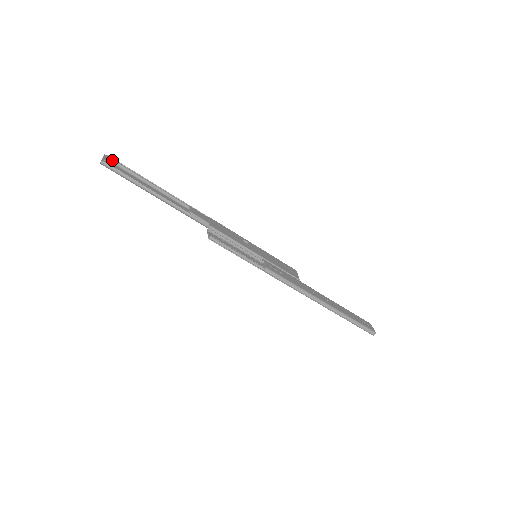
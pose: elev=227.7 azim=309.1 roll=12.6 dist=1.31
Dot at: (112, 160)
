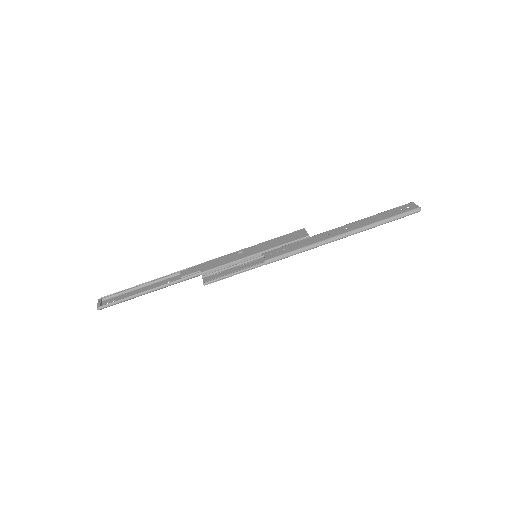
Dot at: (106, 298)
